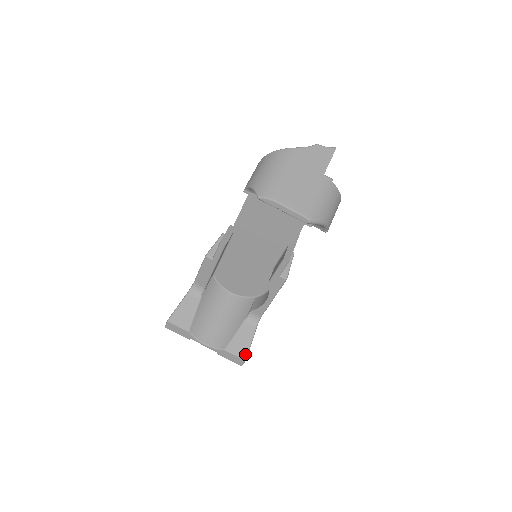
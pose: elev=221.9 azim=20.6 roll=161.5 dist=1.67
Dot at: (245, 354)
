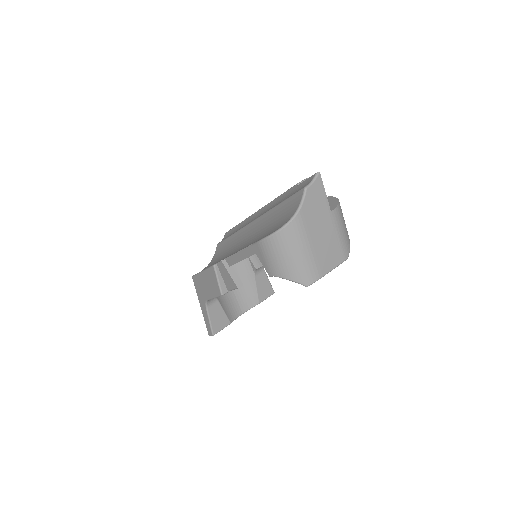
Dot at: (272, 291)
